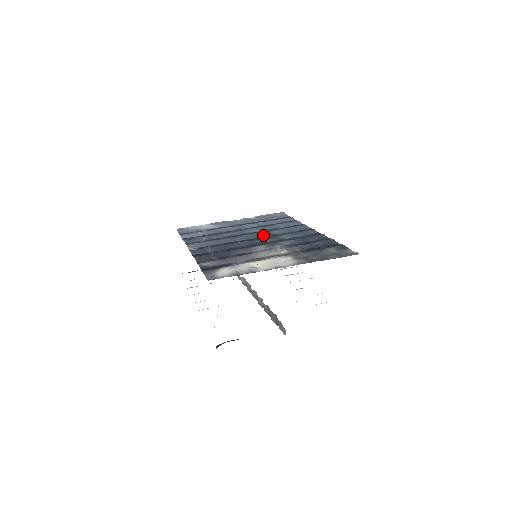
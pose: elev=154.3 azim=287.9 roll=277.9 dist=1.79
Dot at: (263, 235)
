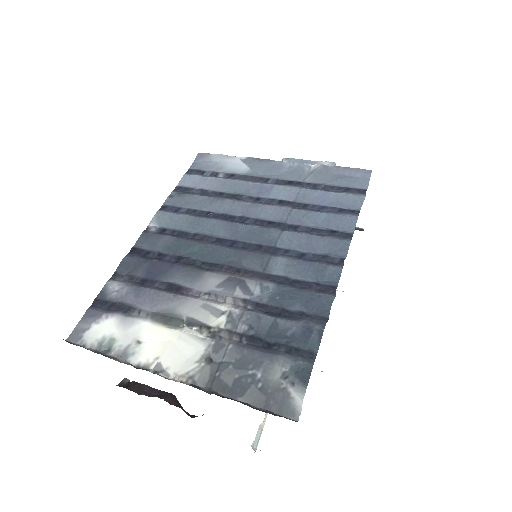
Dot at: (261, 238)
